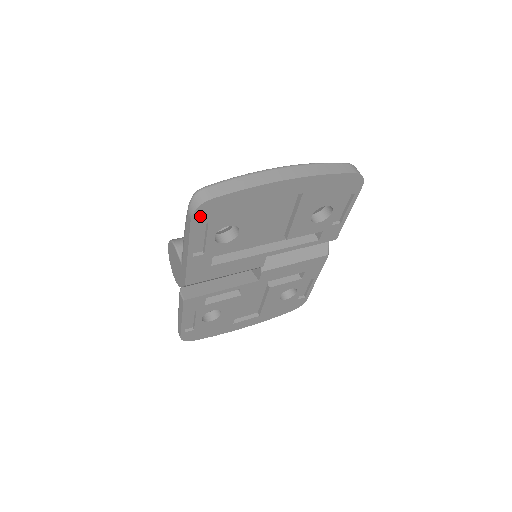
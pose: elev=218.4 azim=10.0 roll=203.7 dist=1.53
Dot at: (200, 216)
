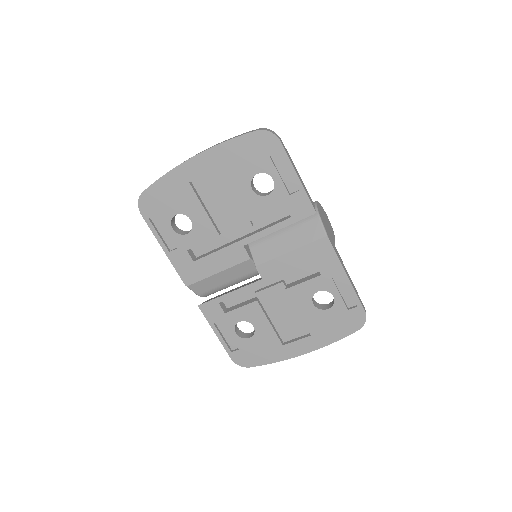
Dot at: (146, 210)
